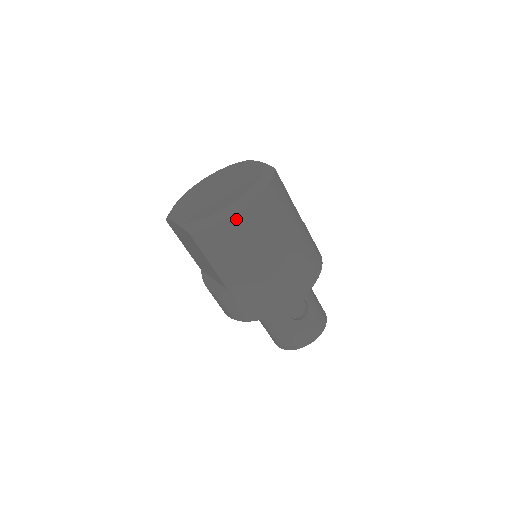
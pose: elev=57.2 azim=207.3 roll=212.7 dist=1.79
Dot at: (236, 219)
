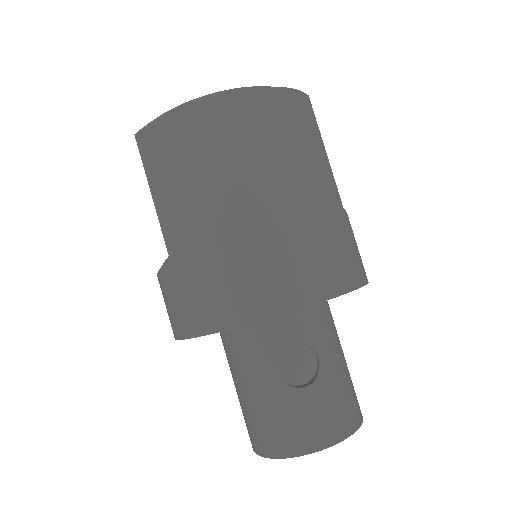
Dot at: (203, 109)
